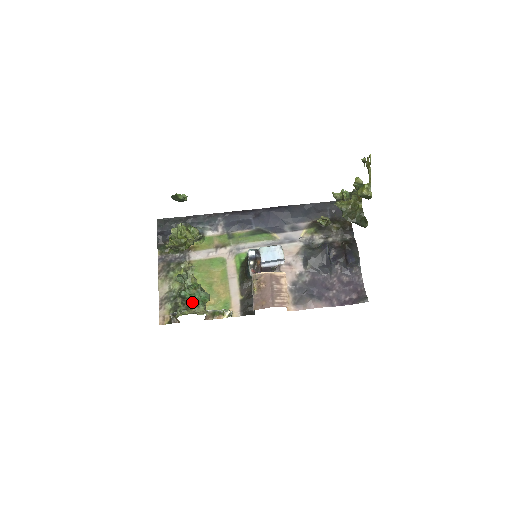
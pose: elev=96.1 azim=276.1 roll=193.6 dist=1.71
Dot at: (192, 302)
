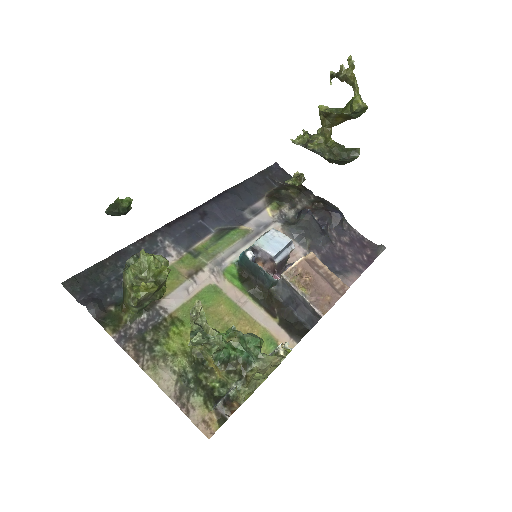
Dot at: (248, 357)
